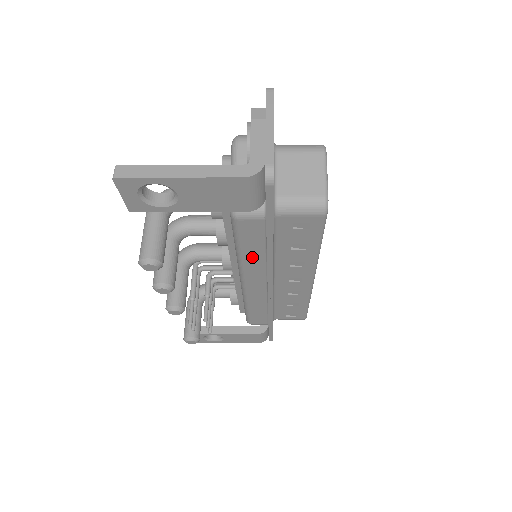
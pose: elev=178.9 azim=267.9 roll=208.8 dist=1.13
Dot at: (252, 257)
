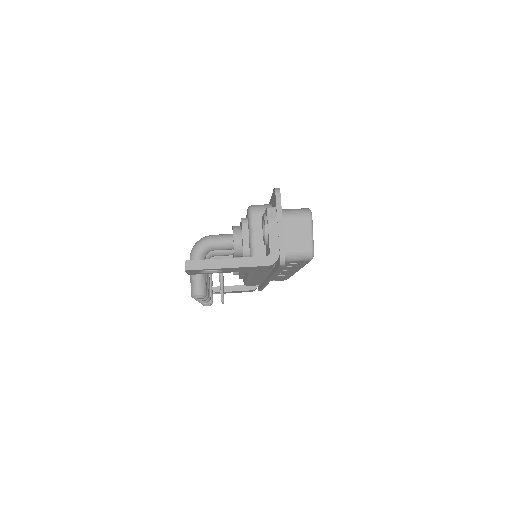
Dot at: (259, 273)
